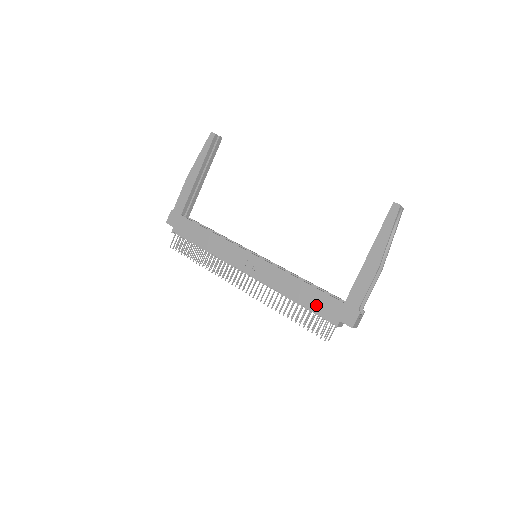
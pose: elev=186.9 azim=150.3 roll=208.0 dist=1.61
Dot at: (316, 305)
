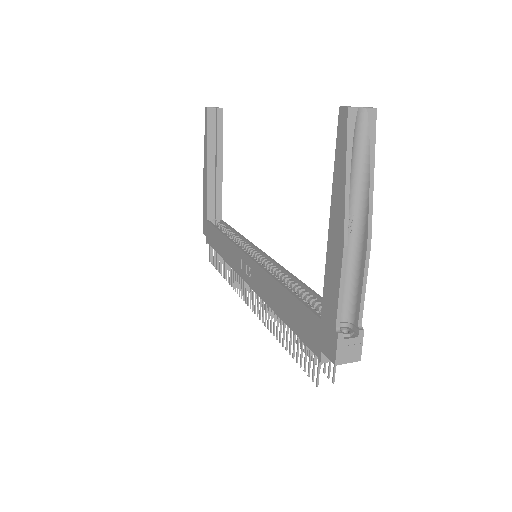
Dot at: (297, 325)
